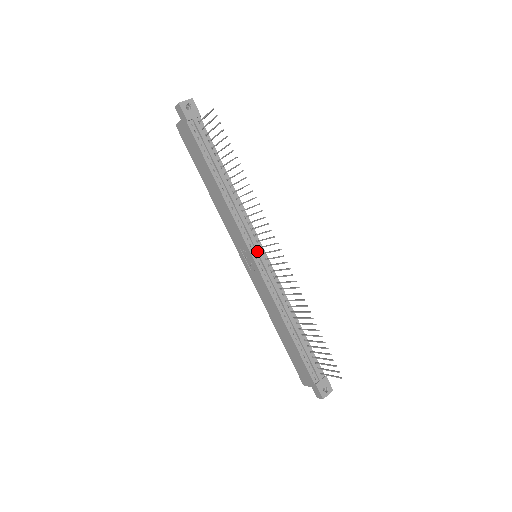
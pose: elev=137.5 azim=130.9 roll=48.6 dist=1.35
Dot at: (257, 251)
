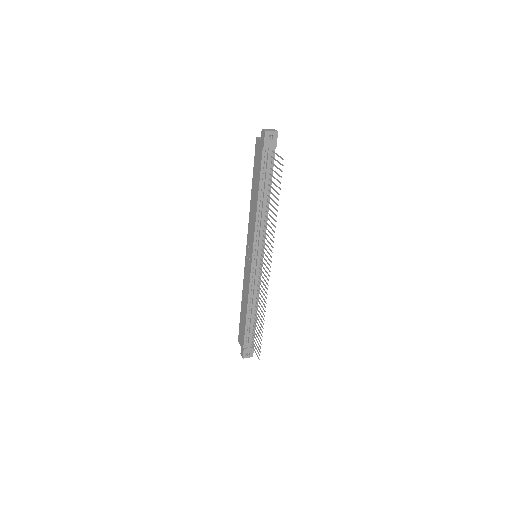
Dot at: (257, 256)
